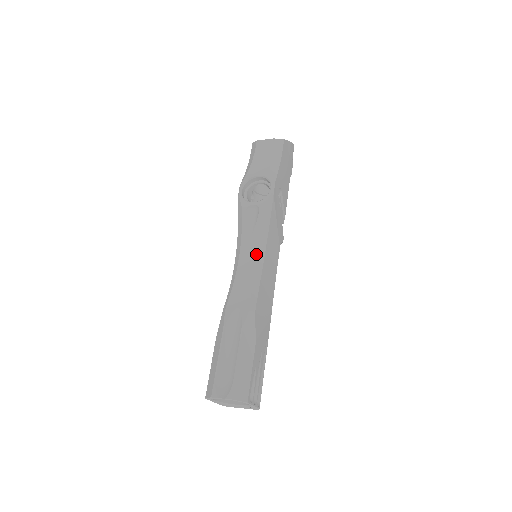
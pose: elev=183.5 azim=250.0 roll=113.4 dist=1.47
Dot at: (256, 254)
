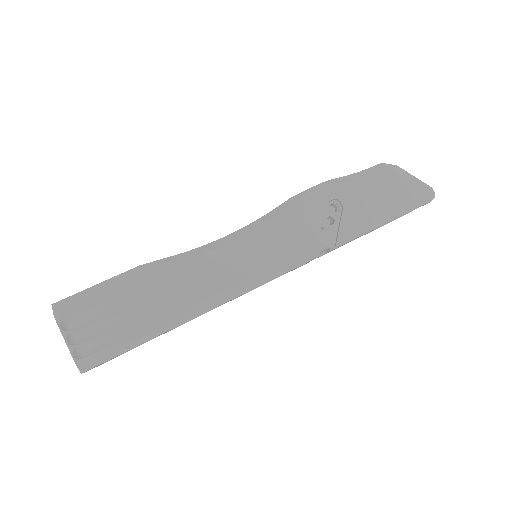
Dot at: (234, 232)
